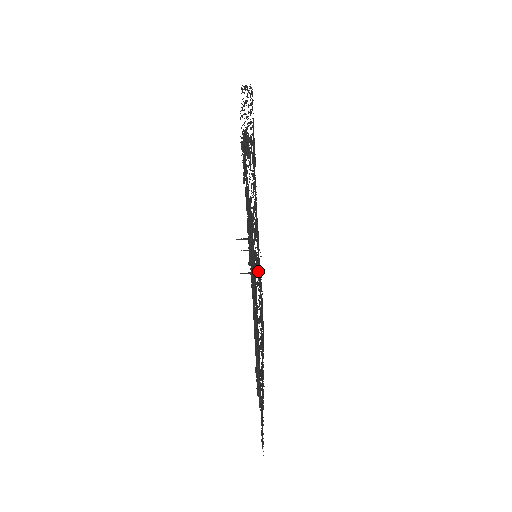
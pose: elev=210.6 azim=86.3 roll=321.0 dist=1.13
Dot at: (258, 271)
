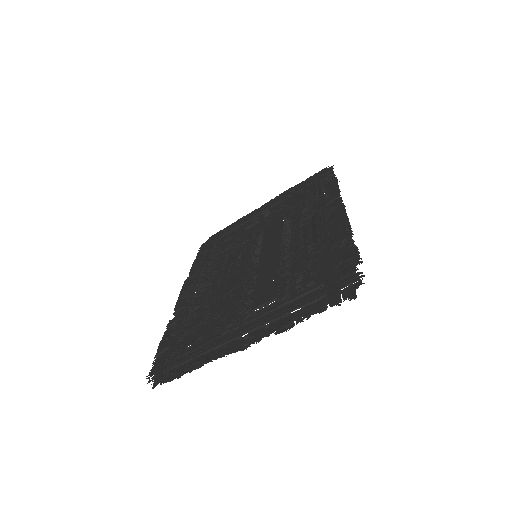
Dot at: (249, 269)
